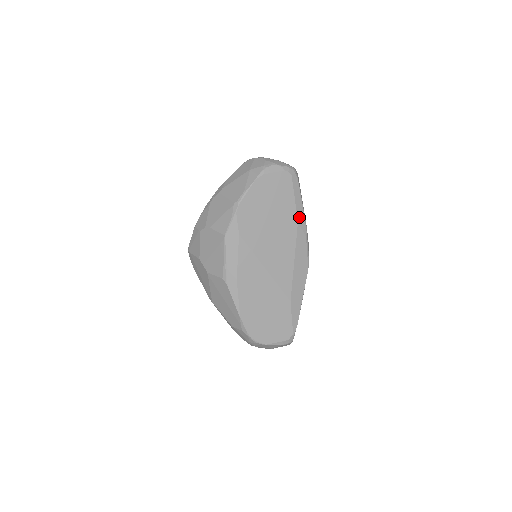
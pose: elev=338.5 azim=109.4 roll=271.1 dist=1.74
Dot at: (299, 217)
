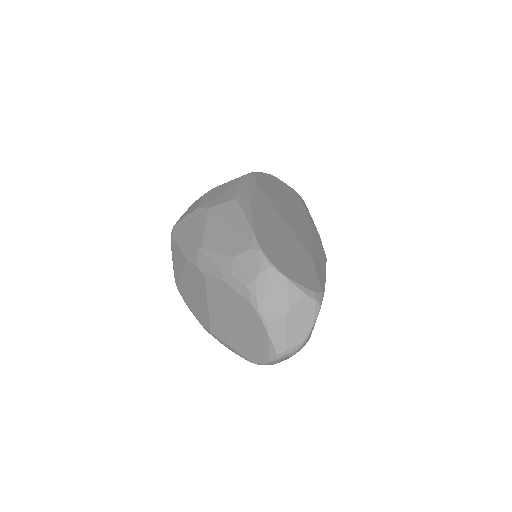
Dot at: (311, 219)
